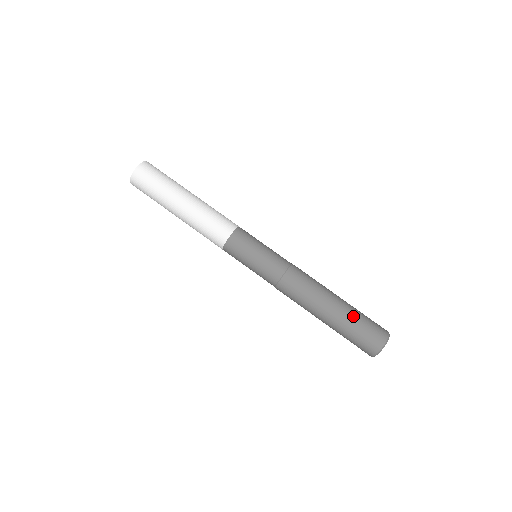
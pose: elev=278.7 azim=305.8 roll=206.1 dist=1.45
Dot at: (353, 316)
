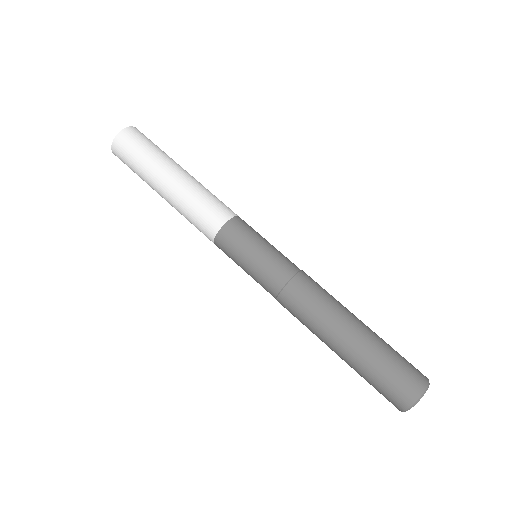
Dot at: (384, 341)
